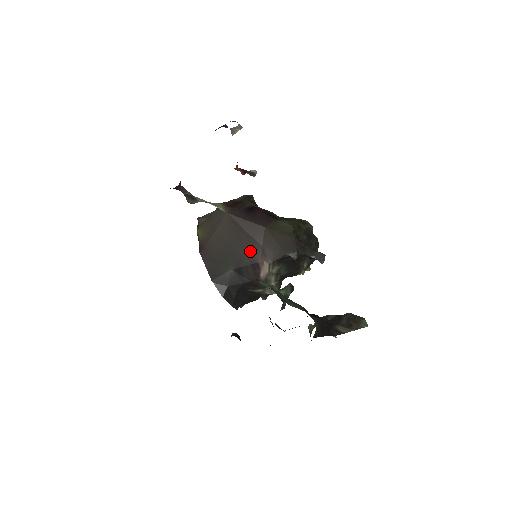
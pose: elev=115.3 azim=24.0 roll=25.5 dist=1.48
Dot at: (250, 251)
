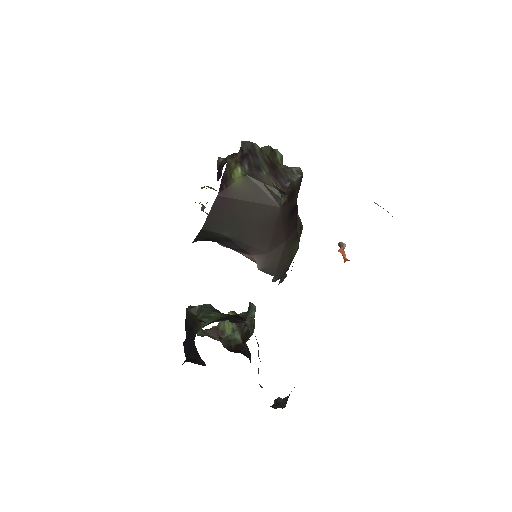
Dot at: (256, 245)
